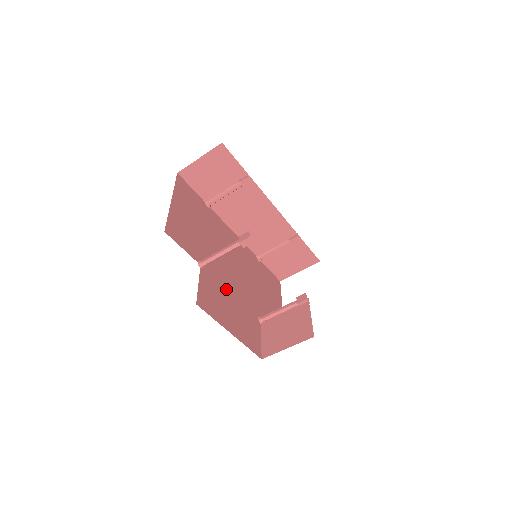
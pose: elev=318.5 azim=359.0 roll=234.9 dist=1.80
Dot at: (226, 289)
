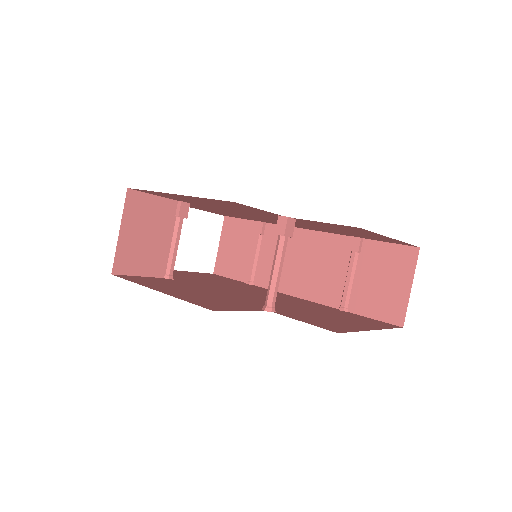
Dot at: (203, 290)
